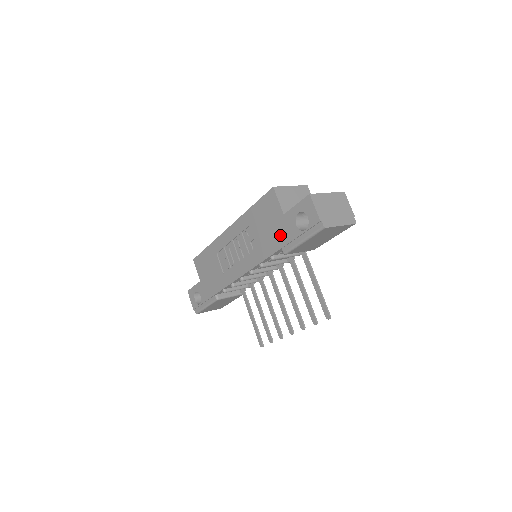
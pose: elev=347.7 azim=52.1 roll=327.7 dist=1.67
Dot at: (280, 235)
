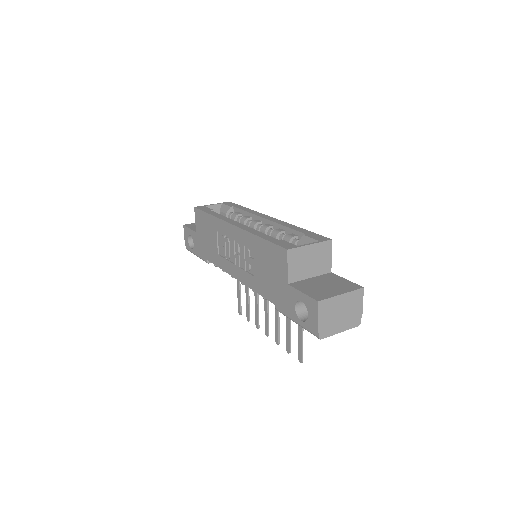
Dot at: (278, 294)
